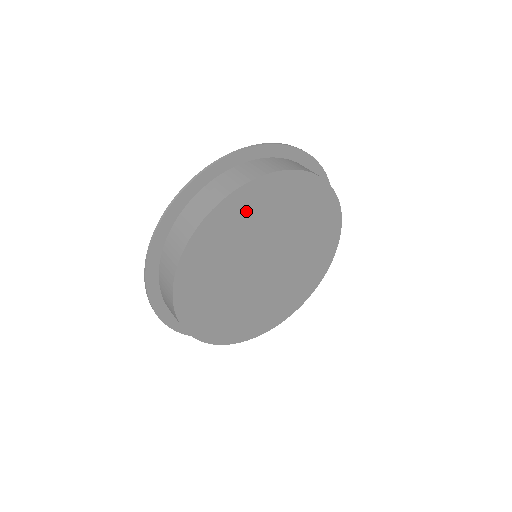
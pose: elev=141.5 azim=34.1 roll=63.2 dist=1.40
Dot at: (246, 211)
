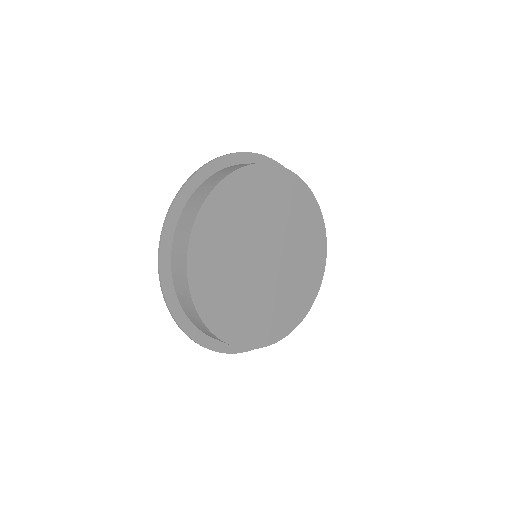
Dot at: (252, 191)
